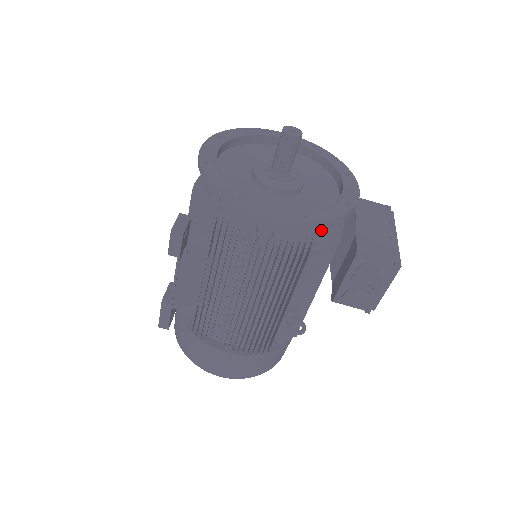
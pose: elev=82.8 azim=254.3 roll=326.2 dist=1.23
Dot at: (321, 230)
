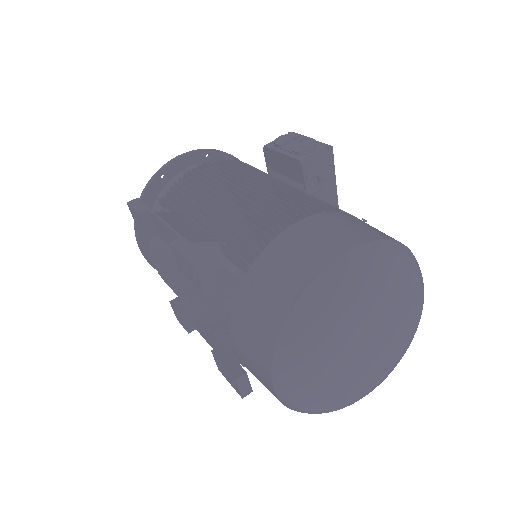
Dot at: occluded
